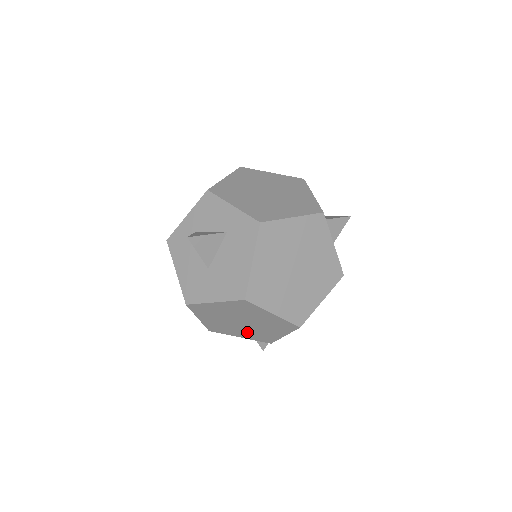
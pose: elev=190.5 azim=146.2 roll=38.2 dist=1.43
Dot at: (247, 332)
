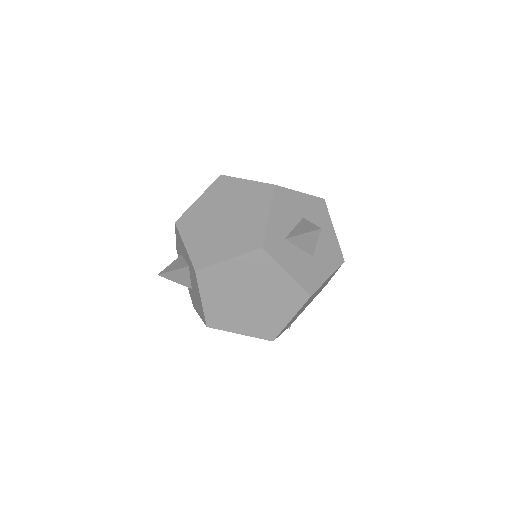
Dot at: occluded
